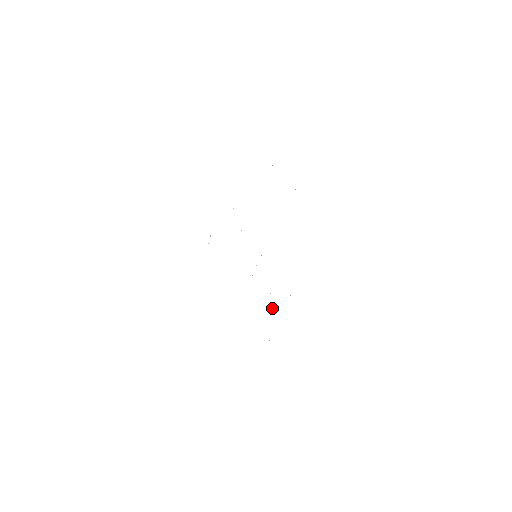
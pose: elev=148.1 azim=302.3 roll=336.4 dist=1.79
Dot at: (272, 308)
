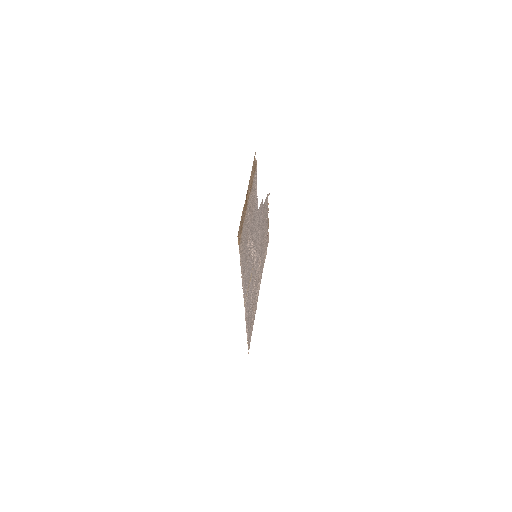
Dot at: (249, 314)
